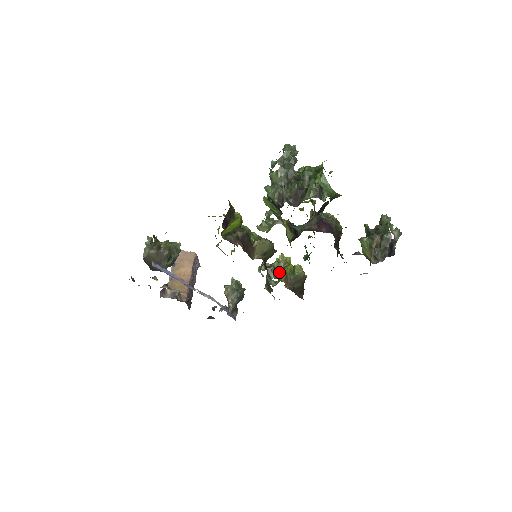
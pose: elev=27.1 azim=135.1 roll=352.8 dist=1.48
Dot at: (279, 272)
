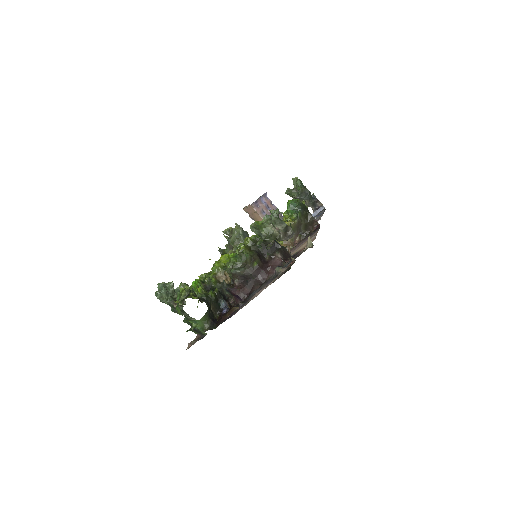
Dot at: occluded
